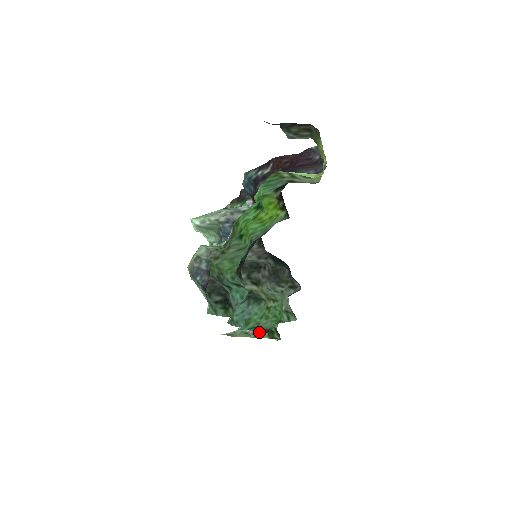
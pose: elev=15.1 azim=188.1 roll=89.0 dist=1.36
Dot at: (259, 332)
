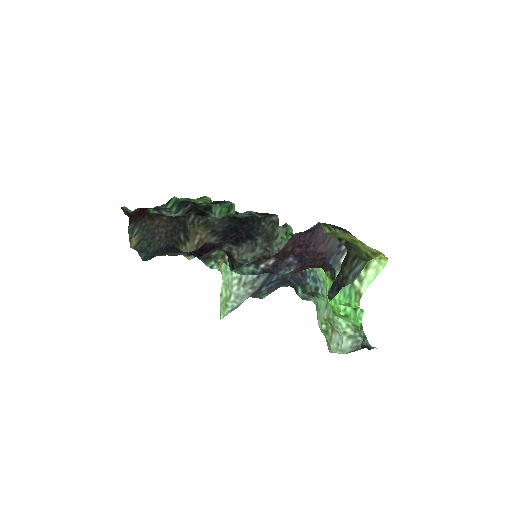
Dot at: occluded
